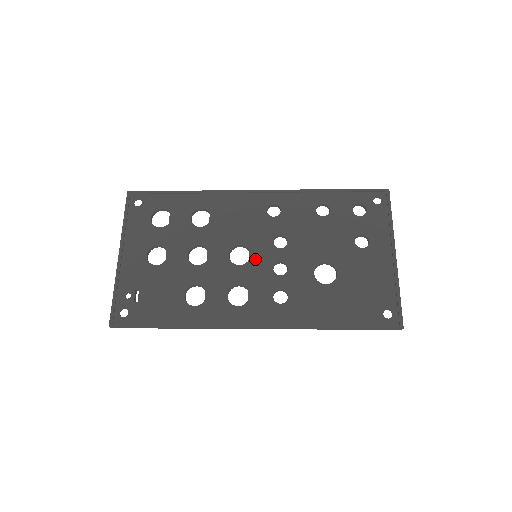
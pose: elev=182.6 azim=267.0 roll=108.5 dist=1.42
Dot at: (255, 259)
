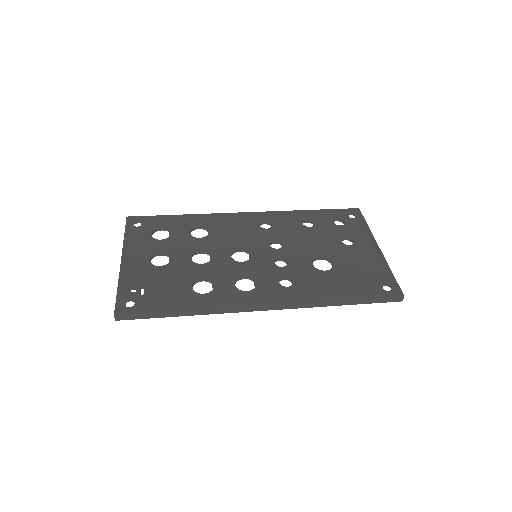
Dot at: (256, 257)
